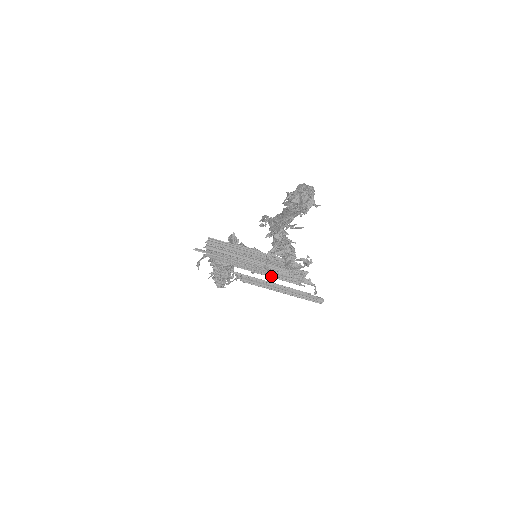
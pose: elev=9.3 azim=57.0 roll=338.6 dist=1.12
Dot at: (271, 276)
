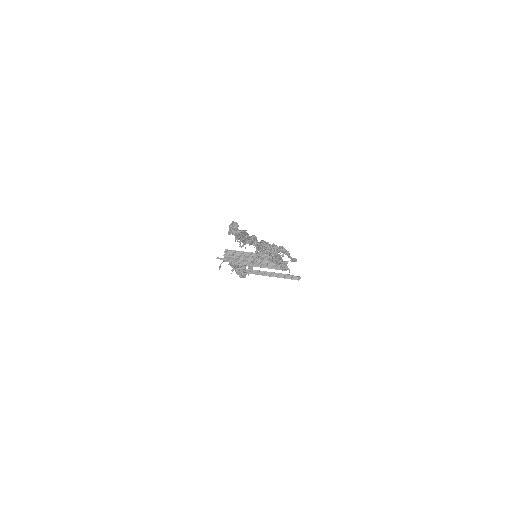
Dot at: (264, 267)
